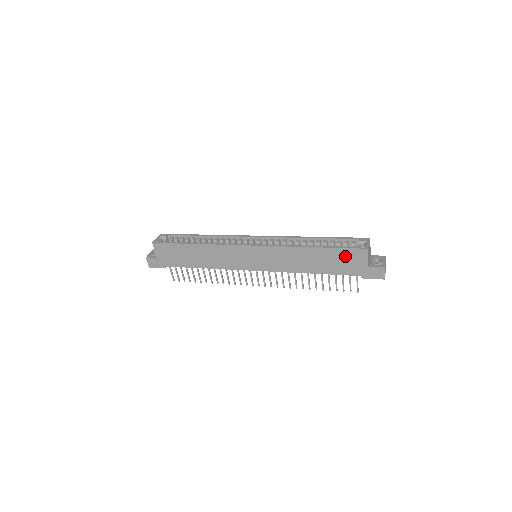
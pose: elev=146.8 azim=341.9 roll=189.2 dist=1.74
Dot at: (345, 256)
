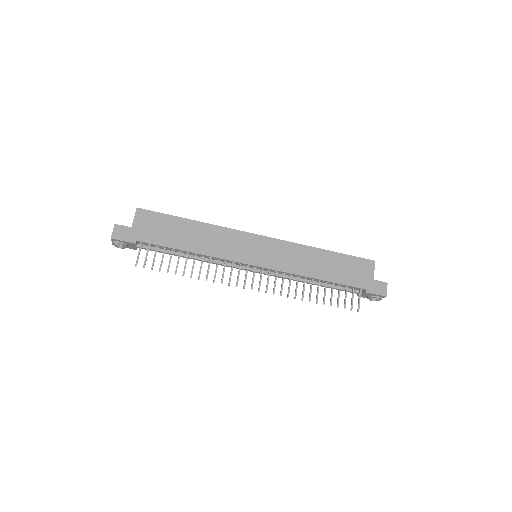
Dot at: (354, 265)
